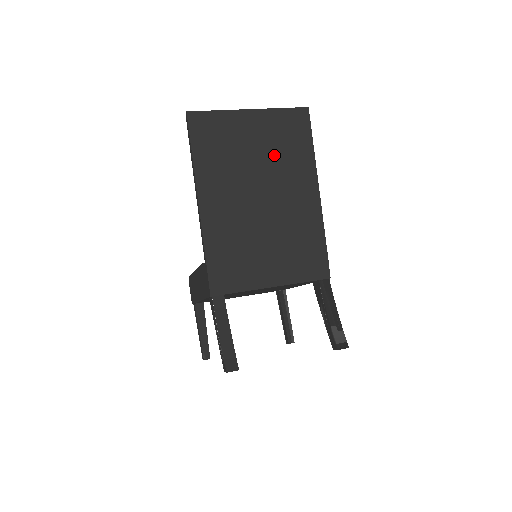
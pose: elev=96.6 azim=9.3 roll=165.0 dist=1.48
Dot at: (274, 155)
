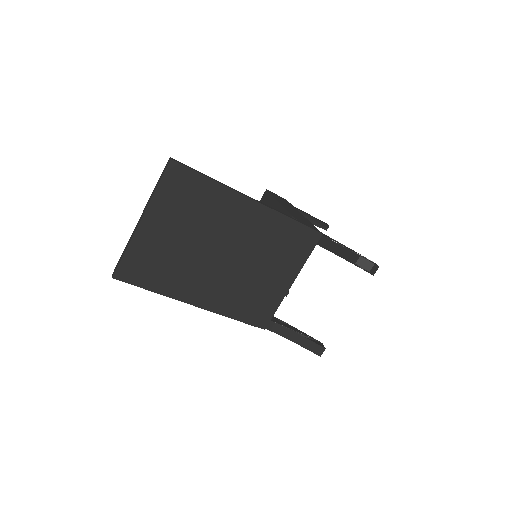
Dot at: (195, 222)
